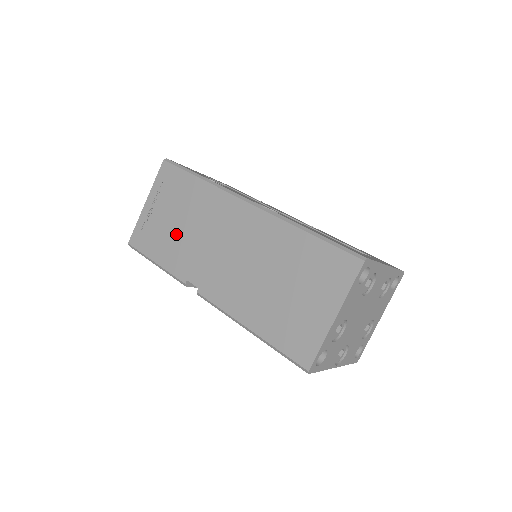
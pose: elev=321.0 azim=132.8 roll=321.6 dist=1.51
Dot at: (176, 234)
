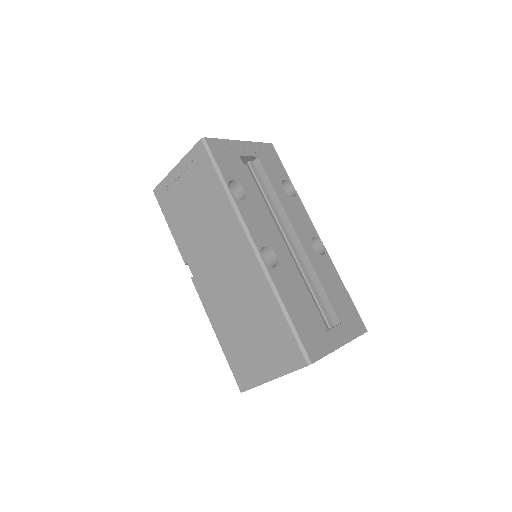
Dot at: (190, 219)
